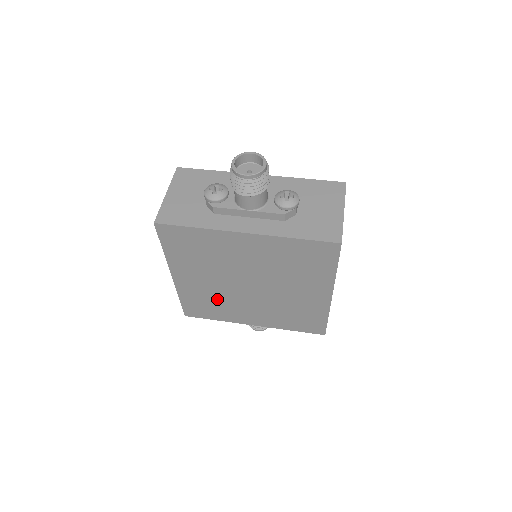
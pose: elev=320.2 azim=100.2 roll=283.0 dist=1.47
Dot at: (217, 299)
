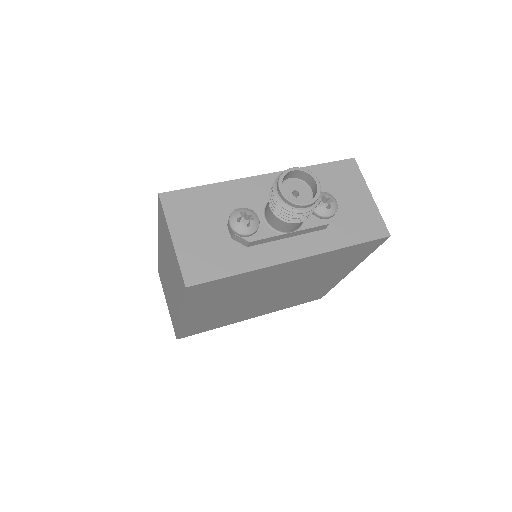
Dot at: (225, 315)
